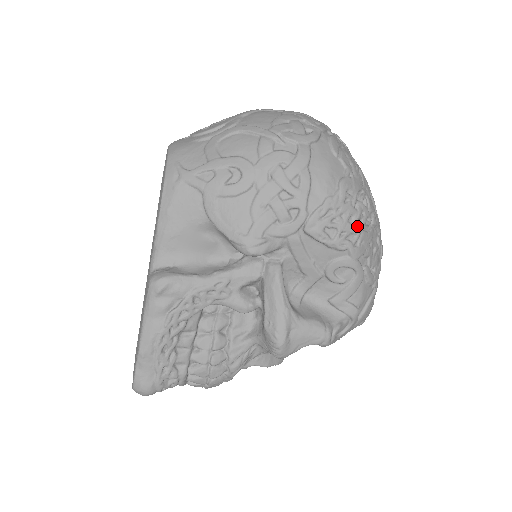
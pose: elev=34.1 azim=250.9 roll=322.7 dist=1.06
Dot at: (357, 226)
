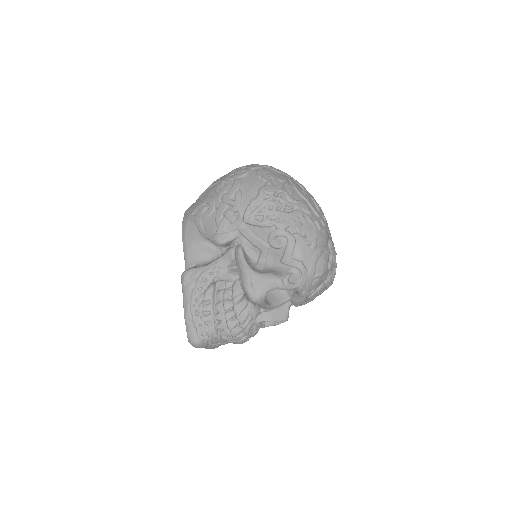
Dot at: (278, 210)
